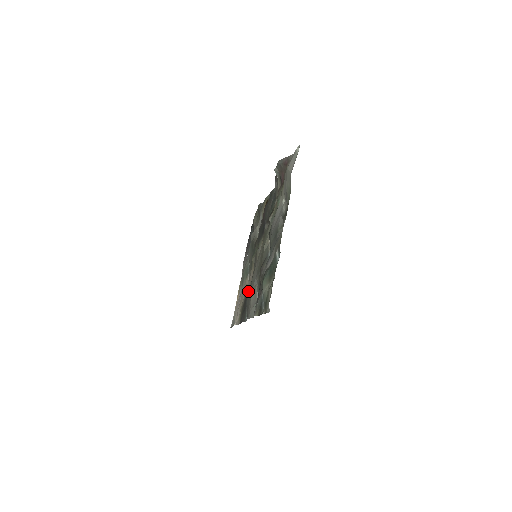
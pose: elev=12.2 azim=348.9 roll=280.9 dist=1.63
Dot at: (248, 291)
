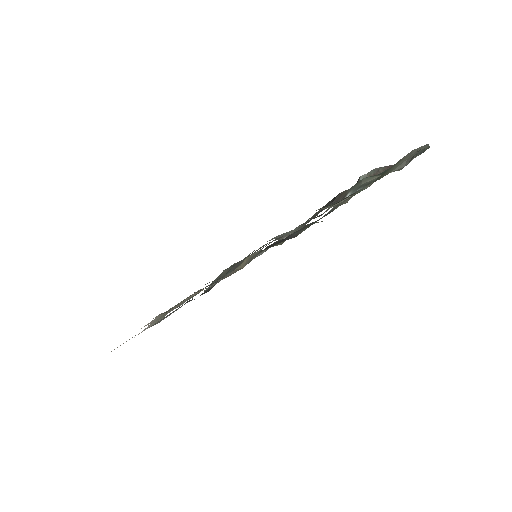
Dot at: occluded
